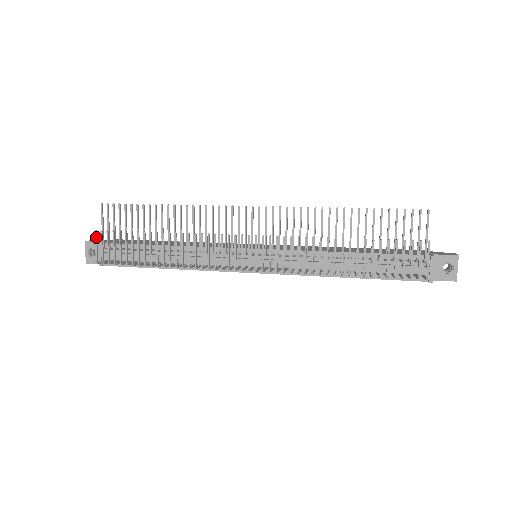
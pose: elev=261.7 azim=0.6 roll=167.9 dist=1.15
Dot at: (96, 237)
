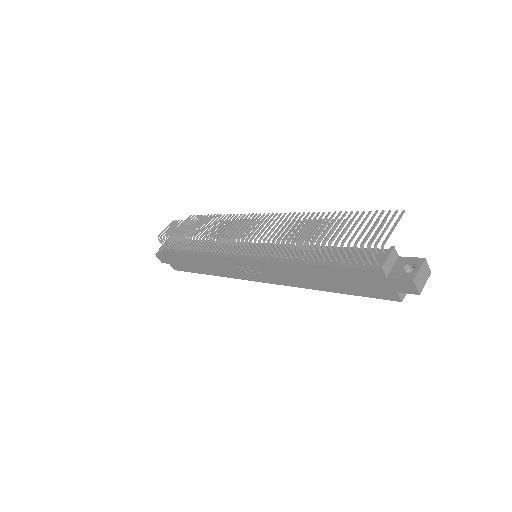
Dot at: (171, 223)
